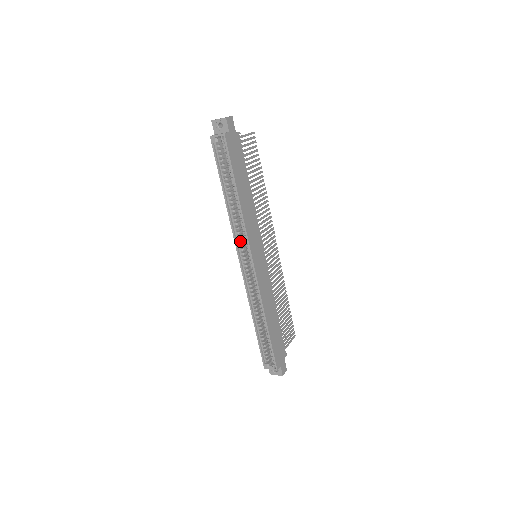
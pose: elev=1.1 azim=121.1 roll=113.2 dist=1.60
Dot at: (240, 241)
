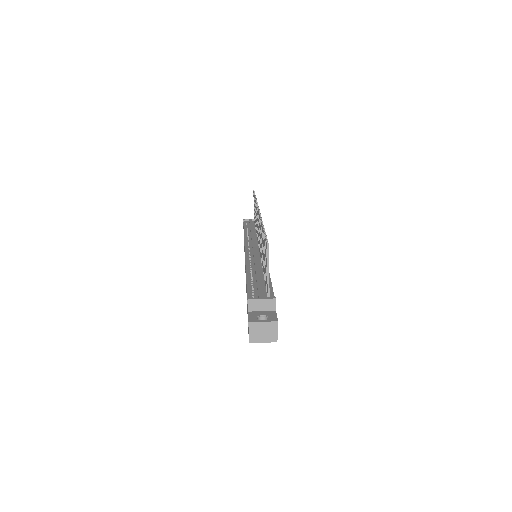
Dot at: occluded
